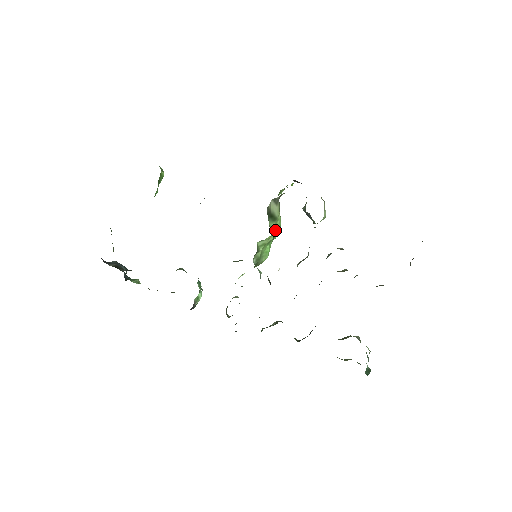
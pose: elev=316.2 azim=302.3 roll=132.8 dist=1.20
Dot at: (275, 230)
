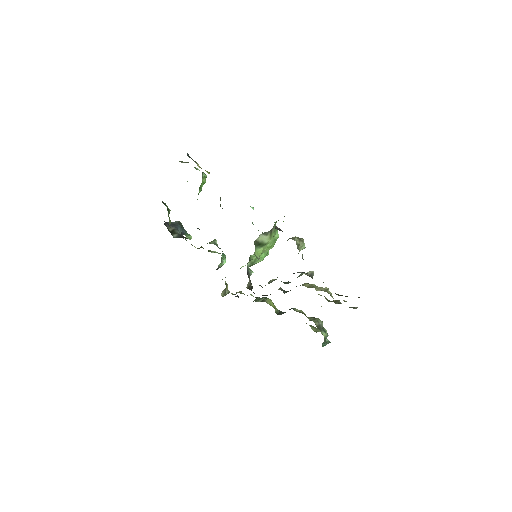
Dot at: (265, 249)
